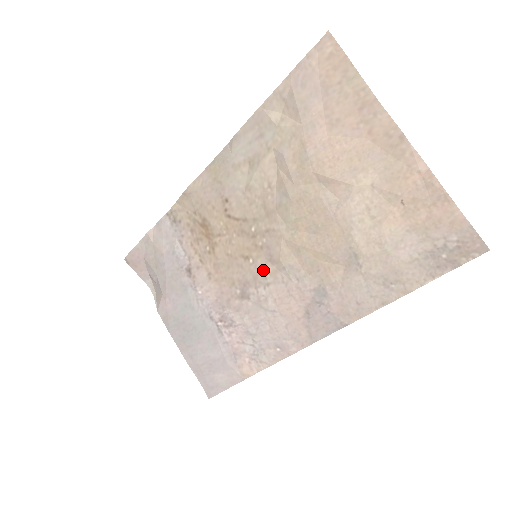
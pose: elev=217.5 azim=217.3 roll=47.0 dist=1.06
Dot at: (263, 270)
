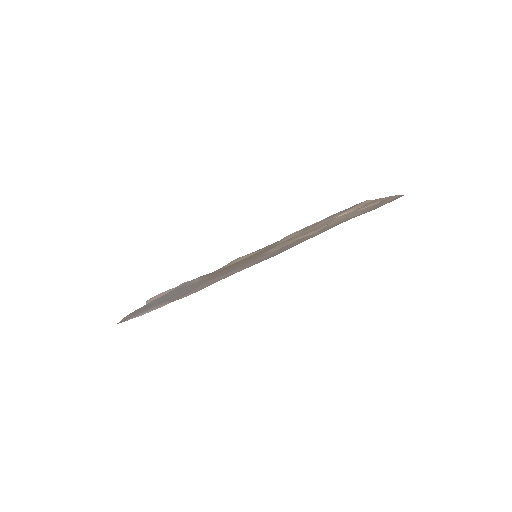
Dot at: (255, 258)
